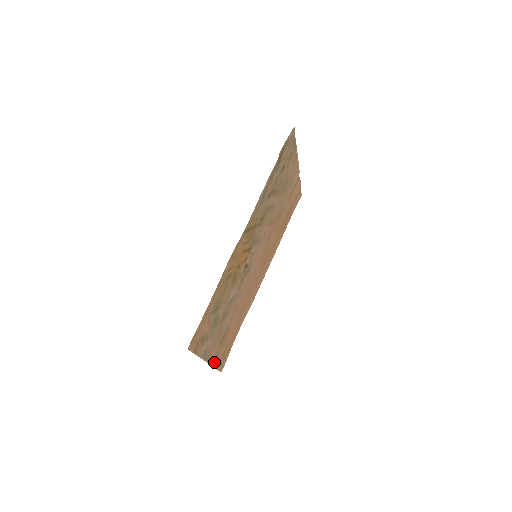
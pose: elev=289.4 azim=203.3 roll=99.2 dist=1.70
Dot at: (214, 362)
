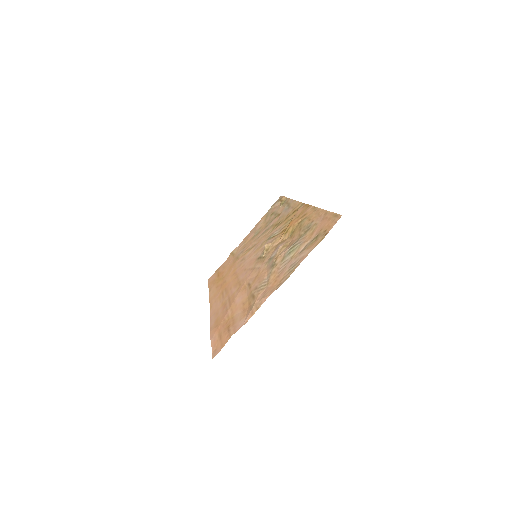
Dot at: (251, 312)
